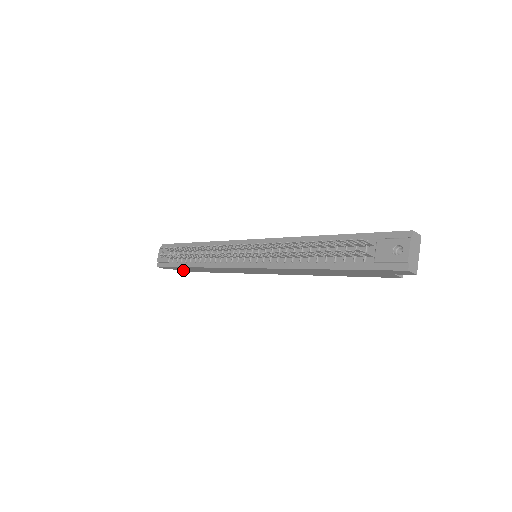
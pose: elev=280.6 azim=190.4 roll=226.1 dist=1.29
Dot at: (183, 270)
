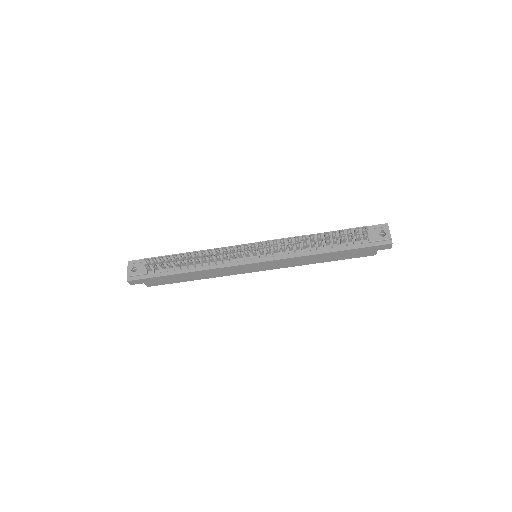
Dot at: (156, 283)
